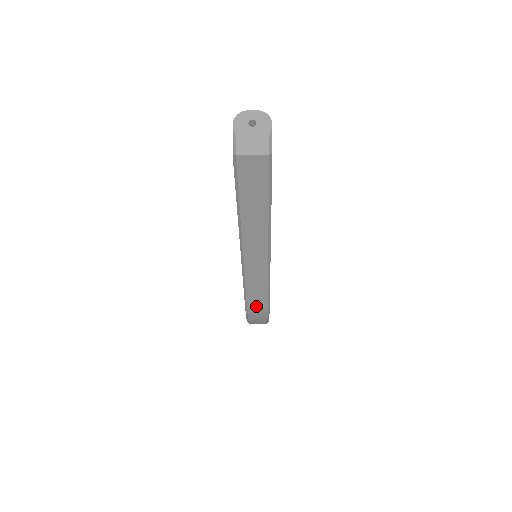
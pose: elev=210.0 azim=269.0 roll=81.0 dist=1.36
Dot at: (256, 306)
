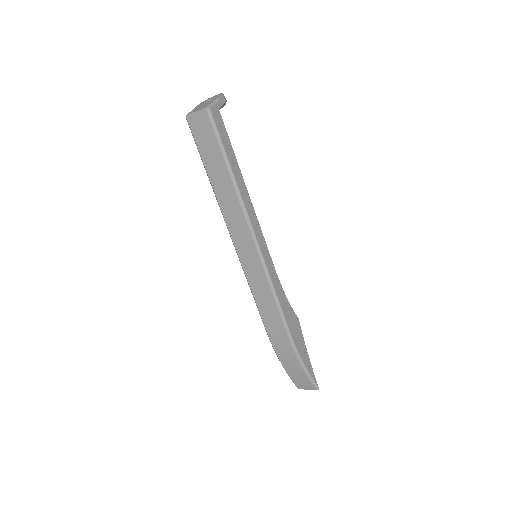
Dot at: (277, 336)
